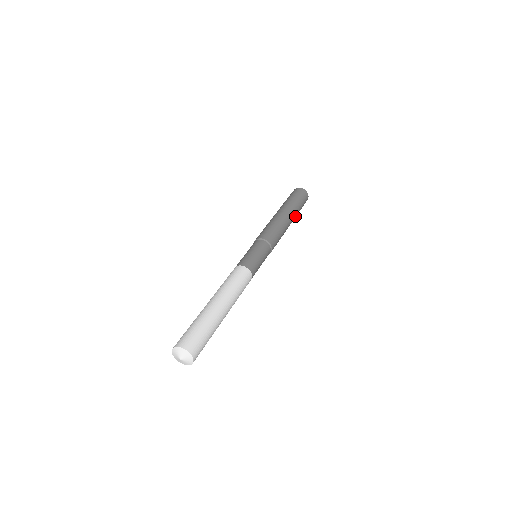
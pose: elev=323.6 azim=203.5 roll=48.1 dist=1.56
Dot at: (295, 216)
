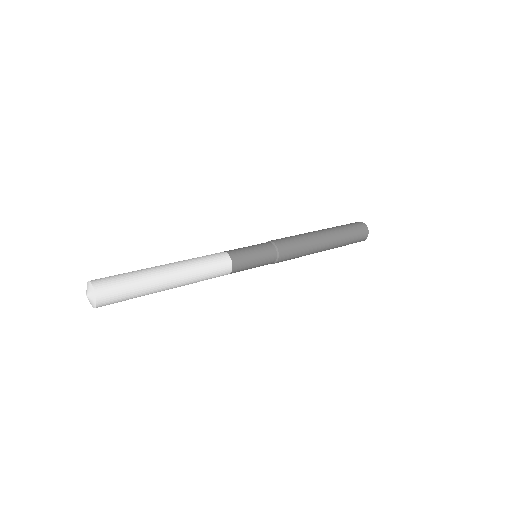
Dot at: (336, 242)
